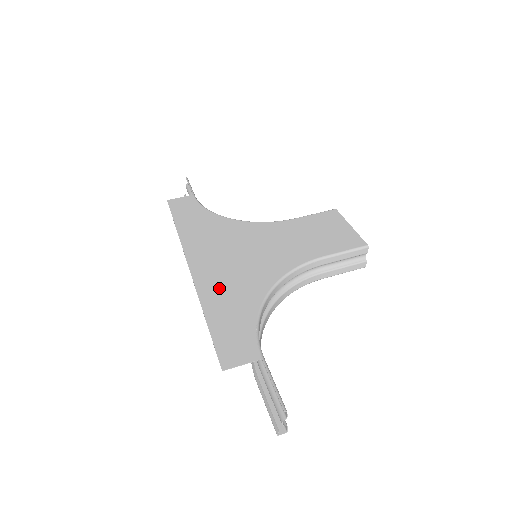
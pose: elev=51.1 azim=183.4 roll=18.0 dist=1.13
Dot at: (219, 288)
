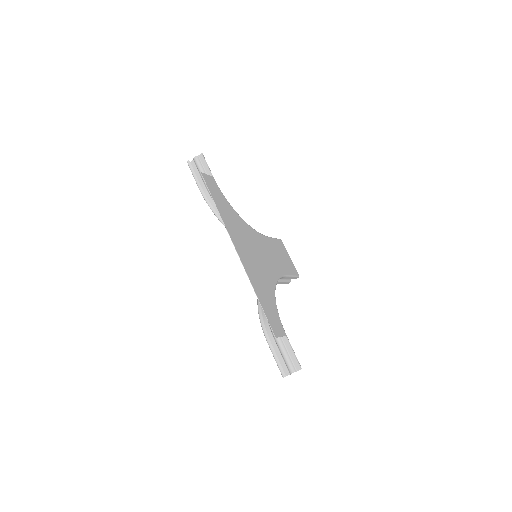
Dot at: (256, 277)
